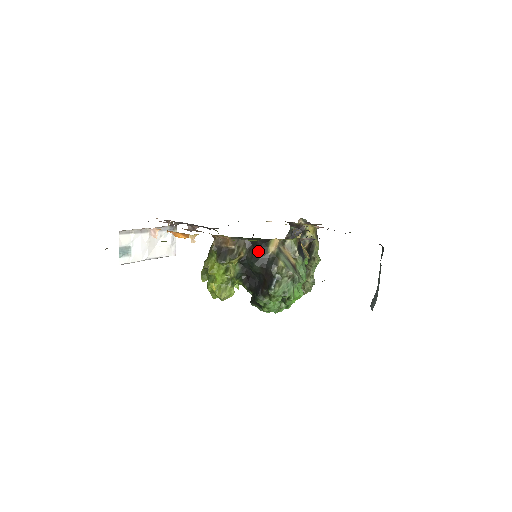
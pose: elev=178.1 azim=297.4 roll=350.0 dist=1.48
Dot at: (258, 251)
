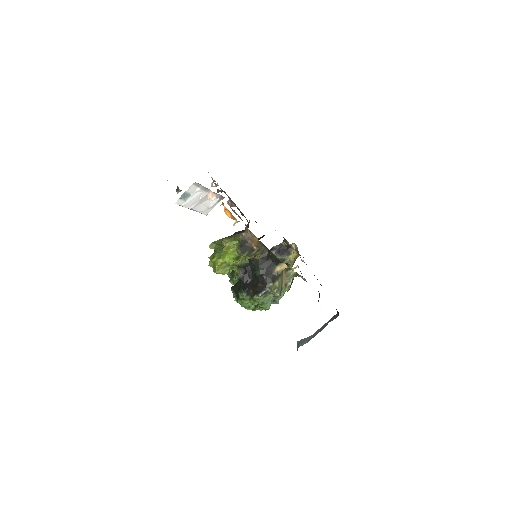
Dot at: (269, 263)
